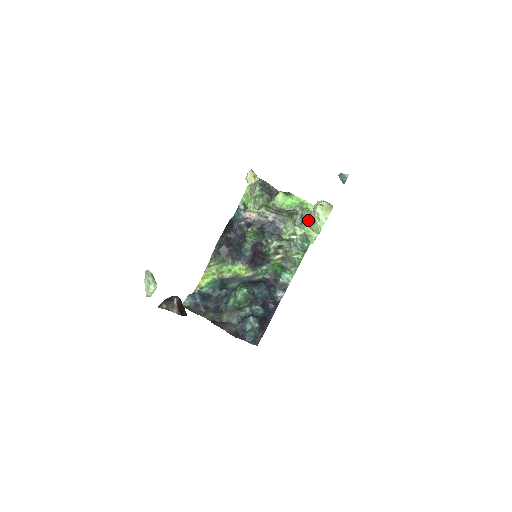
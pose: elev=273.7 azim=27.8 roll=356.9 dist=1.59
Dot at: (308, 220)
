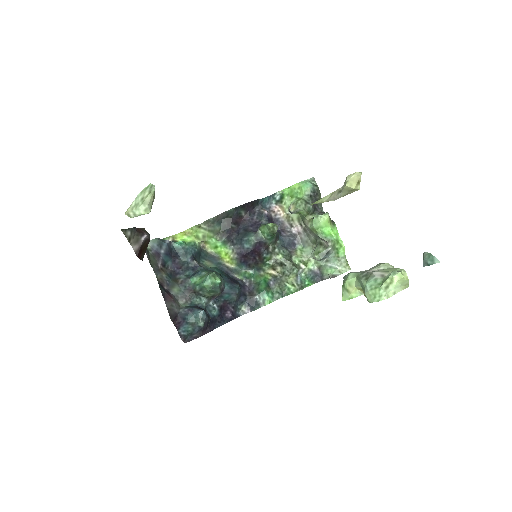
Dot at: (362, 274)
